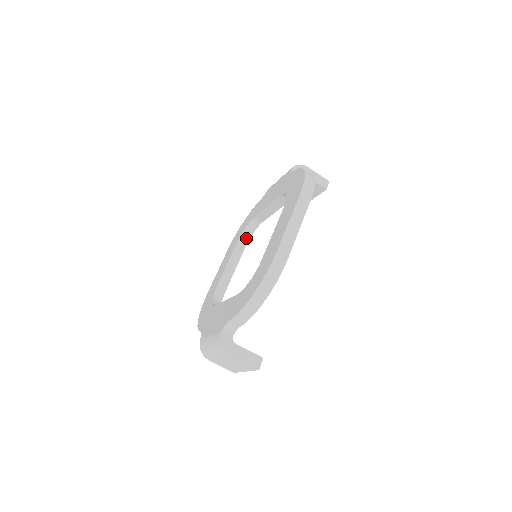
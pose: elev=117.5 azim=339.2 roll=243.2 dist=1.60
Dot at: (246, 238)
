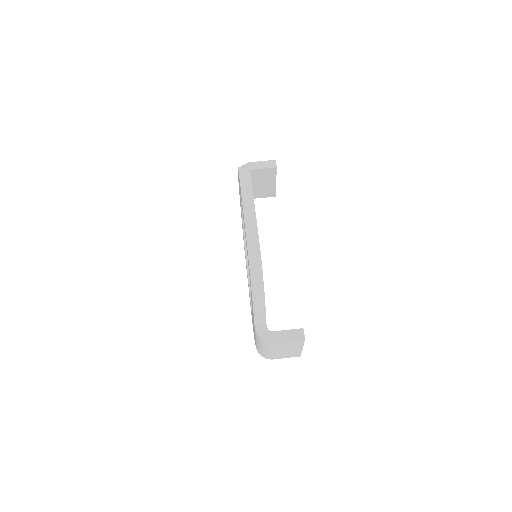
Dot at: occluded
